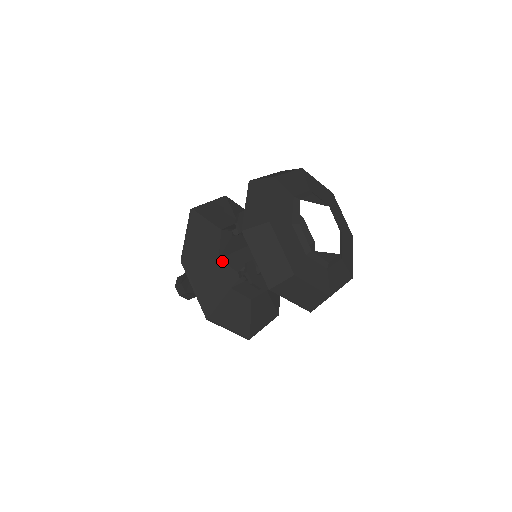
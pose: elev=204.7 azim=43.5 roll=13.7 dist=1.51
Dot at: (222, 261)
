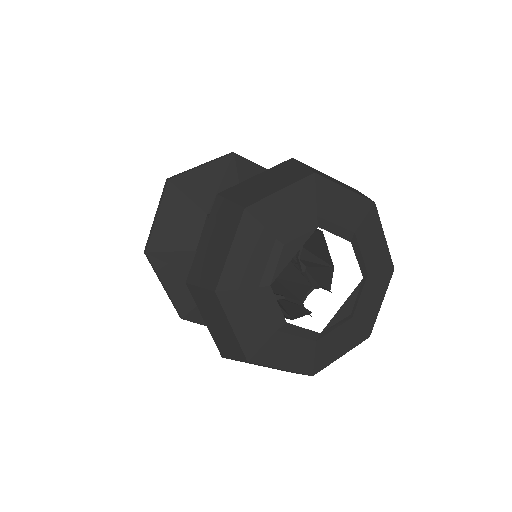
Dot at: occluded
